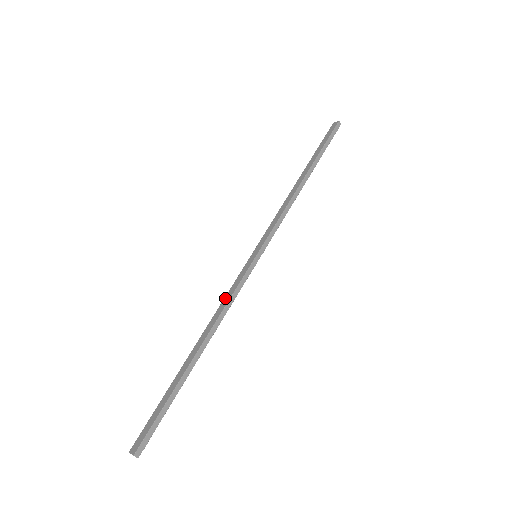
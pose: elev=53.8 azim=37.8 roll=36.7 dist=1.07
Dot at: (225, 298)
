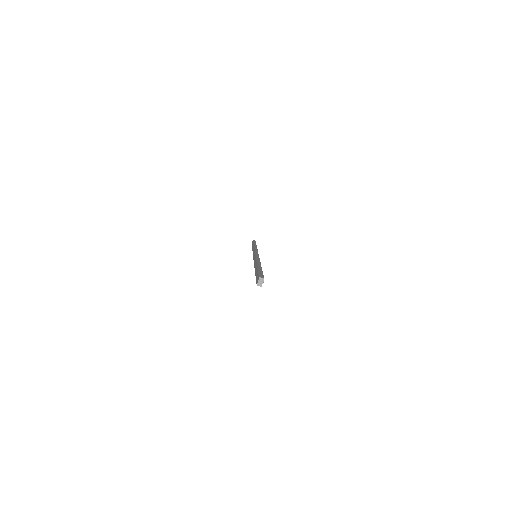
Dot at: (254, 262)
